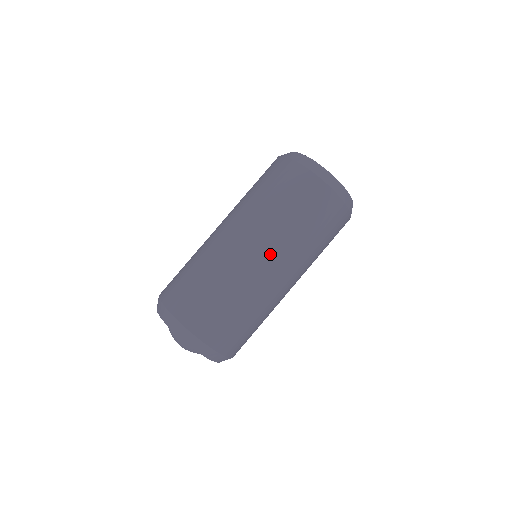
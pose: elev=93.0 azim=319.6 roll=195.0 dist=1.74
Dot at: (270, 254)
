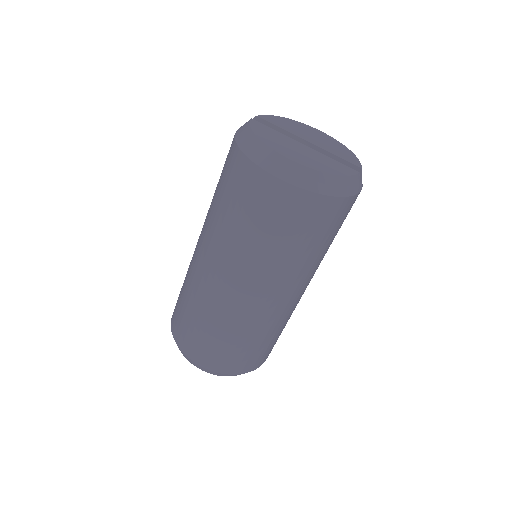
Dot at: (266, 289)
